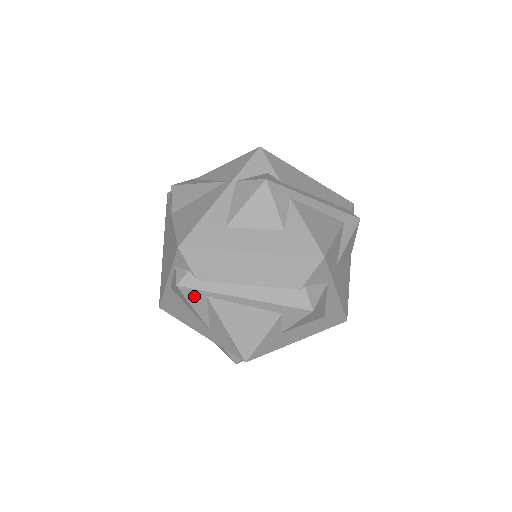
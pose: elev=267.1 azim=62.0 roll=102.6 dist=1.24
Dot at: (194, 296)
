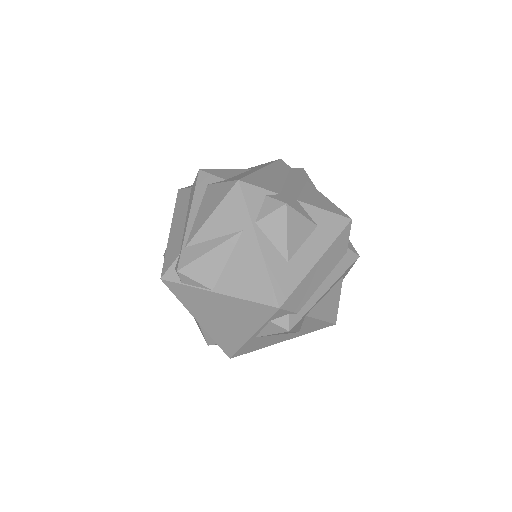
Dot at: occluded
